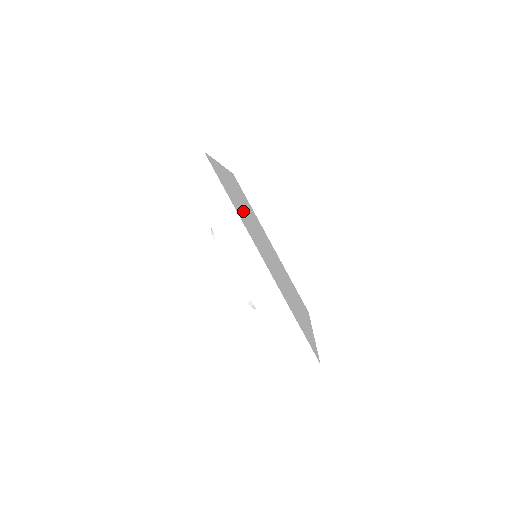
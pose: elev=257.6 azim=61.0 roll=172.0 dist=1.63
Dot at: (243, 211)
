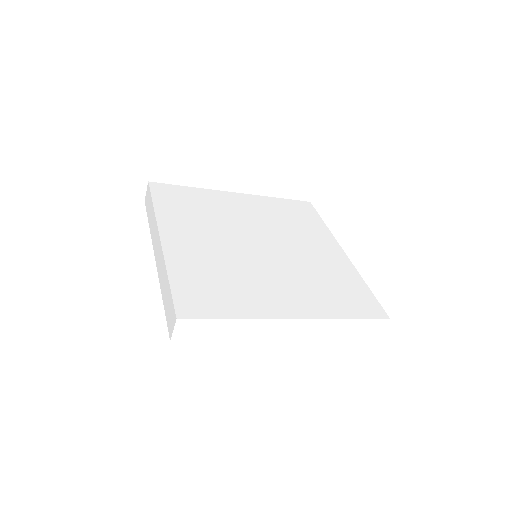
Dot at: (227, 270)
